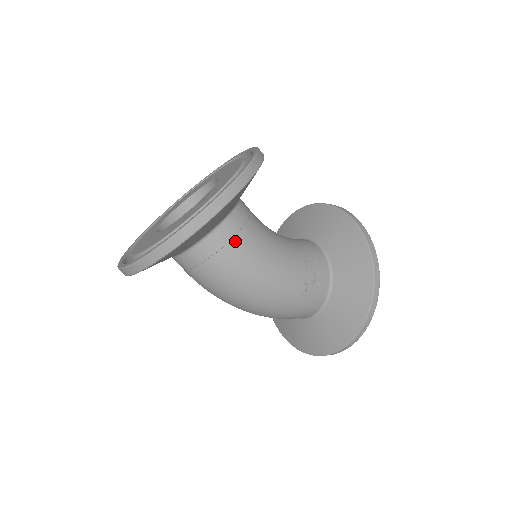
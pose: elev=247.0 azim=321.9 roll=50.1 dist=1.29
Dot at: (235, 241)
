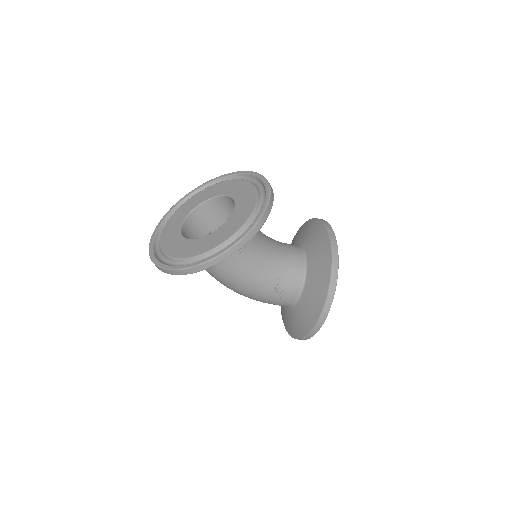
Dot at: (219, 267)
